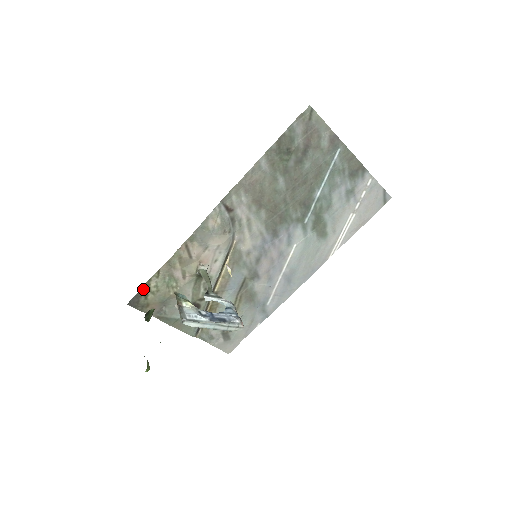
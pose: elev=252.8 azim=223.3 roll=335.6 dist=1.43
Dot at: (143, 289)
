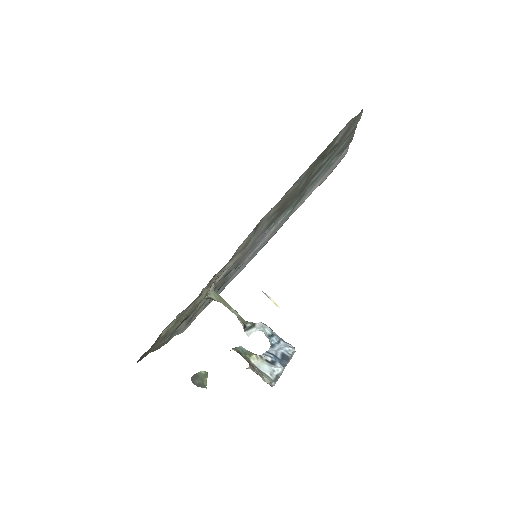
Dot at: (155, 341)
